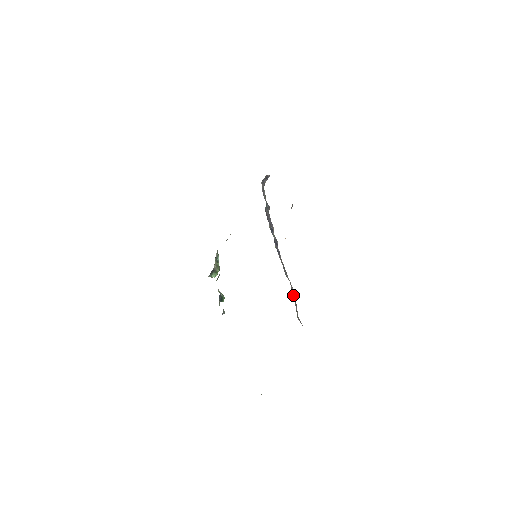
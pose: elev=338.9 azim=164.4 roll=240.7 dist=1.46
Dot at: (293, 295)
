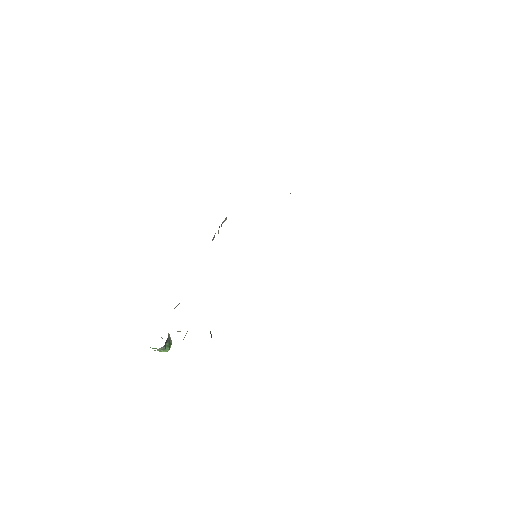
Dot at: occluded
